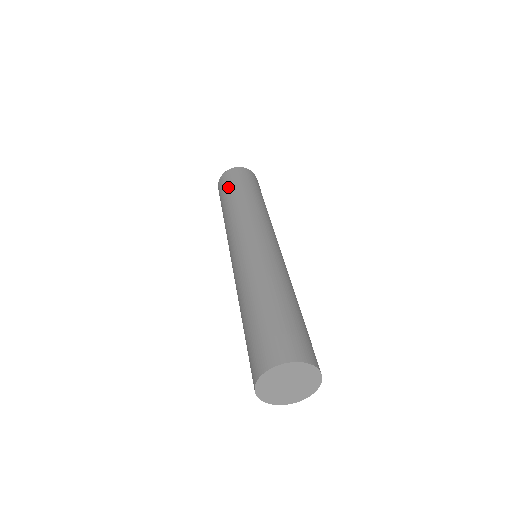
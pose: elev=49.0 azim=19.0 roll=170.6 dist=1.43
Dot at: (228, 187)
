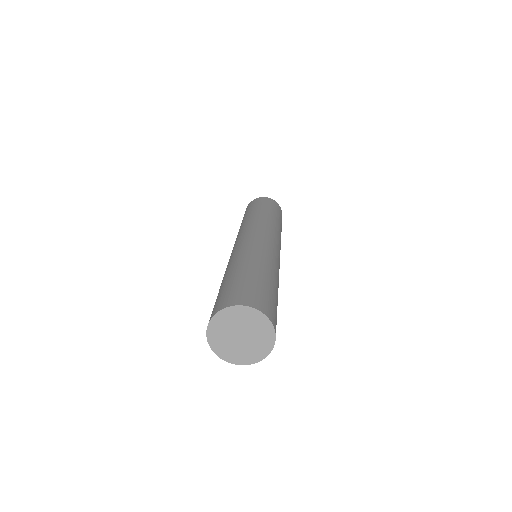
Dot at: occluded
